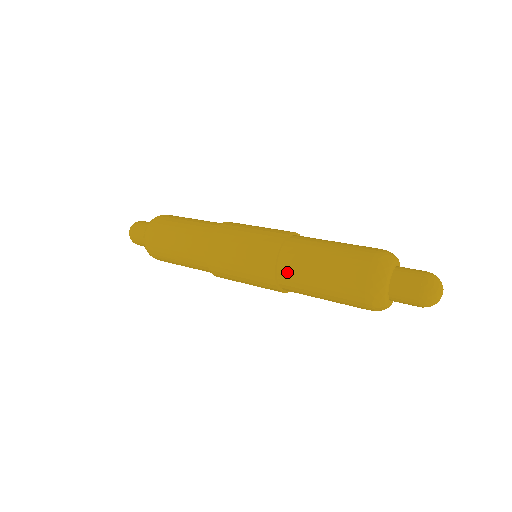
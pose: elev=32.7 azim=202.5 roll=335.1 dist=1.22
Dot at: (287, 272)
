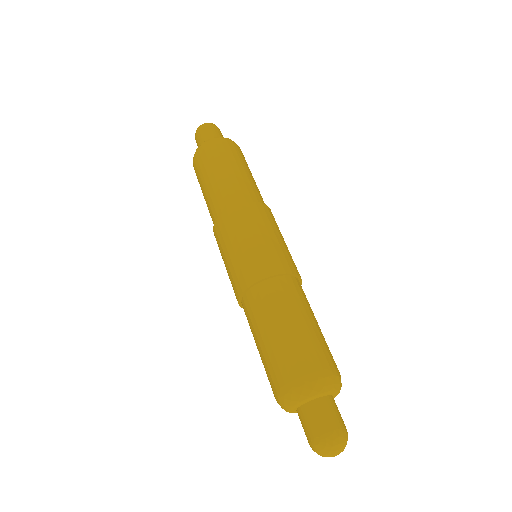
Dot at: (245, 314)
